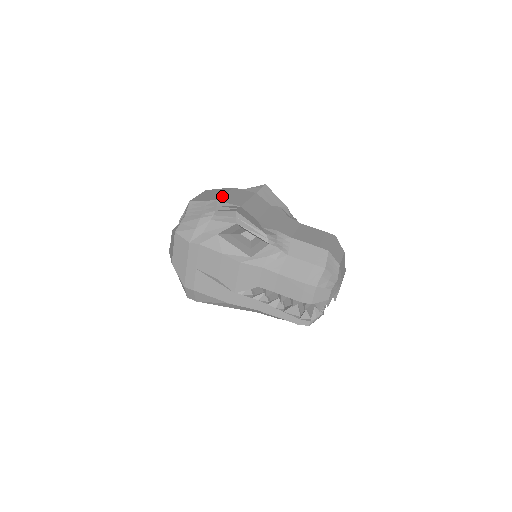
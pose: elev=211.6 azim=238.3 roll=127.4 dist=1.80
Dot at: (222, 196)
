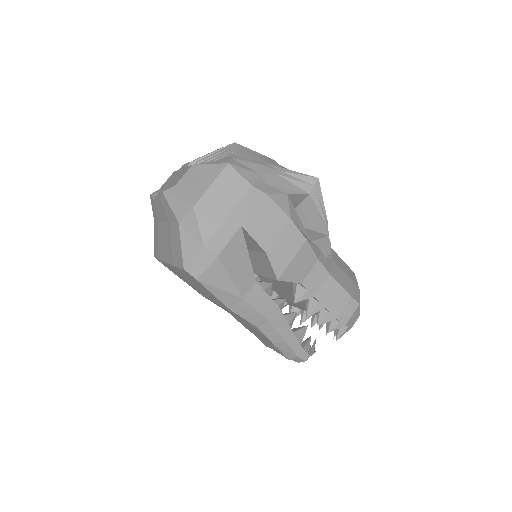
Dot at: occluded
